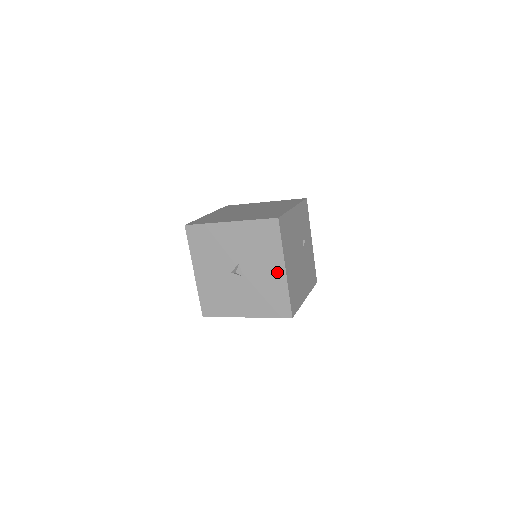
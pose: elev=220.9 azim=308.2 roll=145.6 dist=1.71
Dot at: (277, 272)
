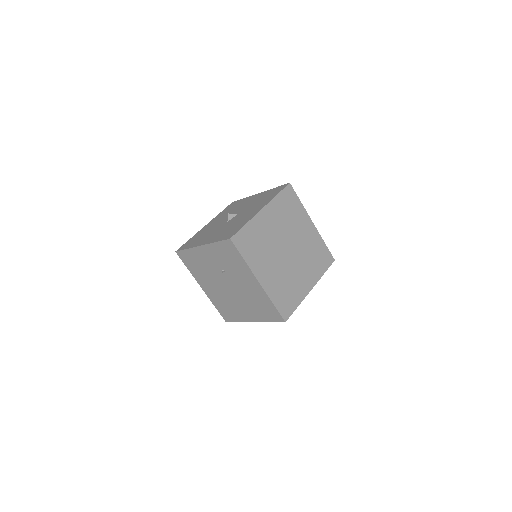
Dot at: (255, 197)
